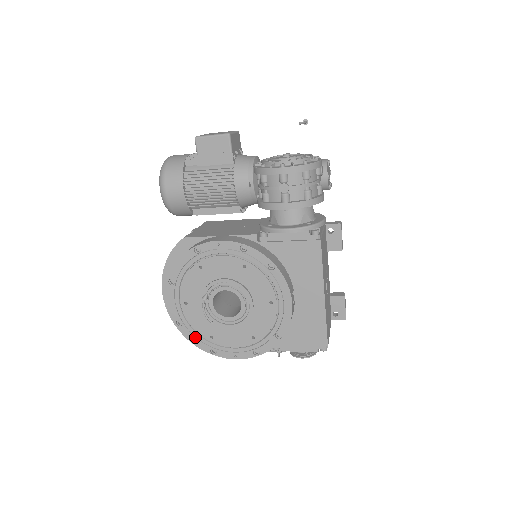
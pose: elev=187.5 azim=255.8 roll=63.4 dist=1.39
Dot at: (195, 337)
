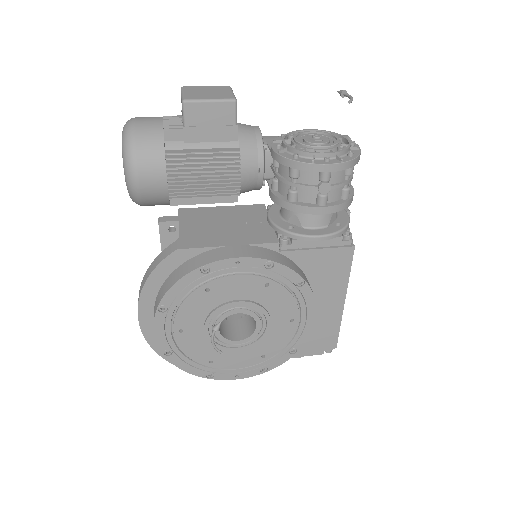
Dot at: (188, 364)
